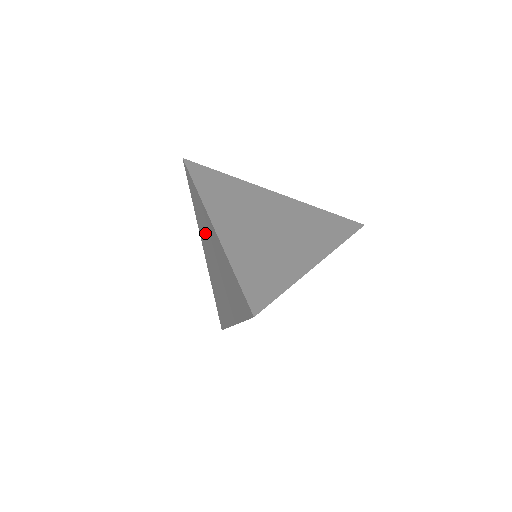
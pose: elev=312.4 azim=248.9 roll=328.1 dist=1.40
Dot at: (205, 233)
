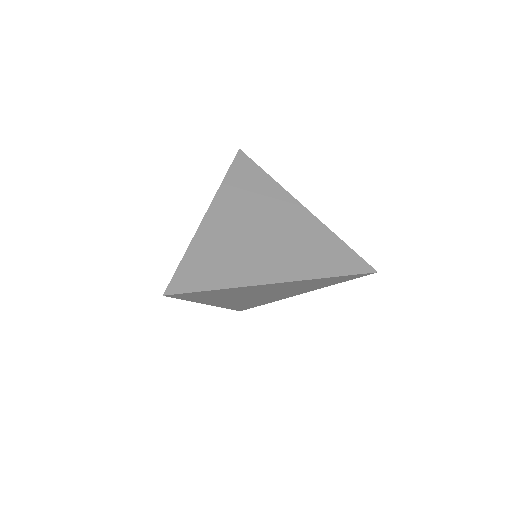
Dot at: occluded
